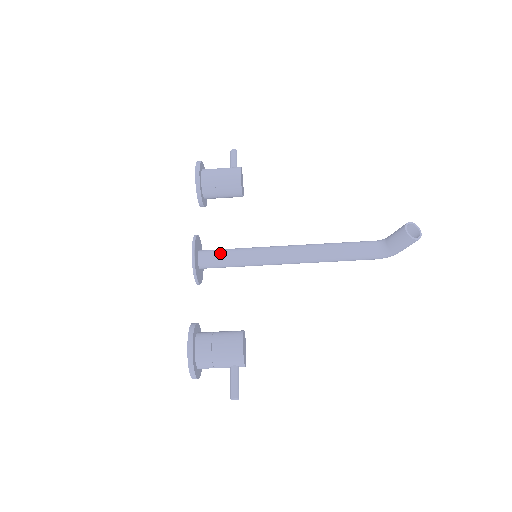
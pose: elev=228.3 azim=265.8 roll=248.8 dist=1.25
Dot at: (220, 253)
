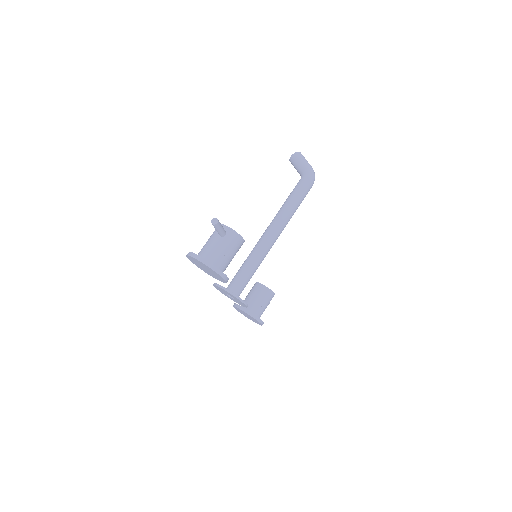
Dot at: occluded
